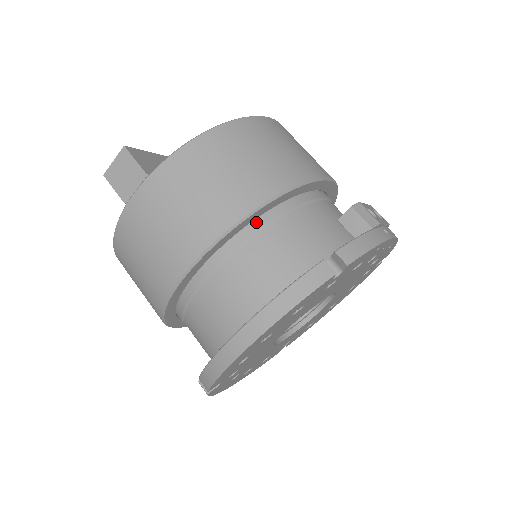
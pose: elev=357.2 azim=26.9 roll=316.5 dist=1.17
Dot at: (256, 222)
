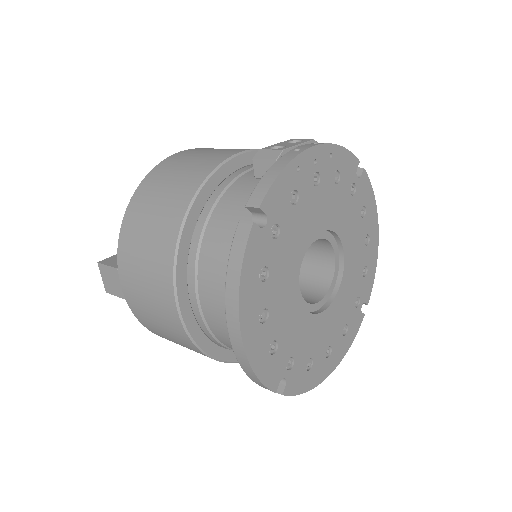
Dot at: (195, 236)
